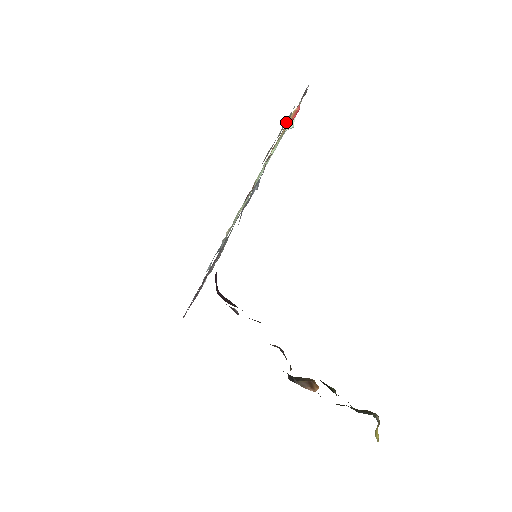
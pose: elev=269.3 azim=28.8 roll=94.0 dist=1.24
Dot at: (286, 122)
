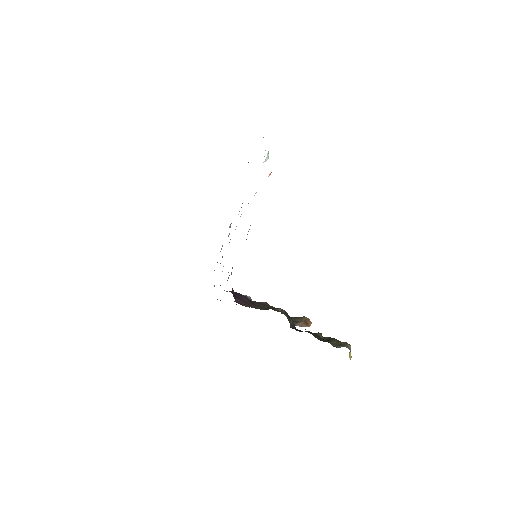
Dot at: occluded
